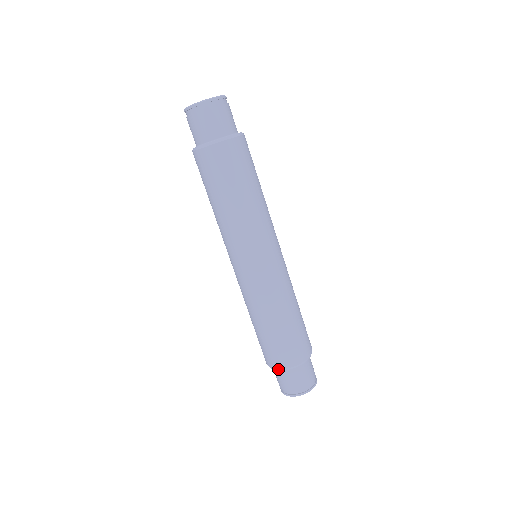
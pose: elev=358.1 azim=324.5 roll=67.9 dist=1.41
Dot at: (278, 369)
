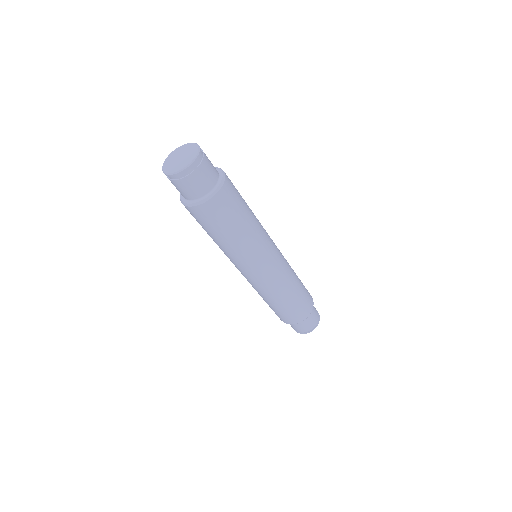
Dot at: occluded
